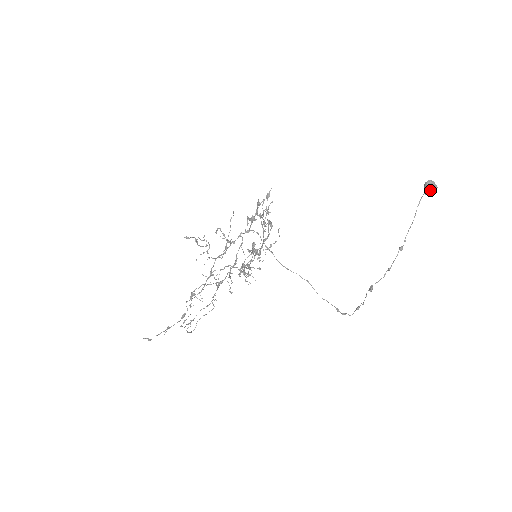
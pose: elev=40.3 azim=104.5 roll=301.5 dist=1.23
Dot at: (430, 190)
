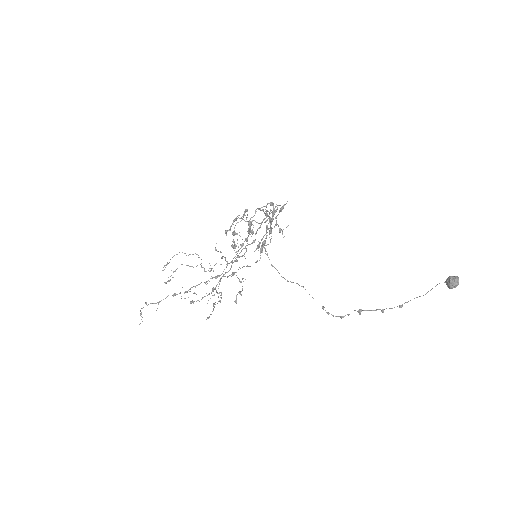
Dot at: (452, 288)
